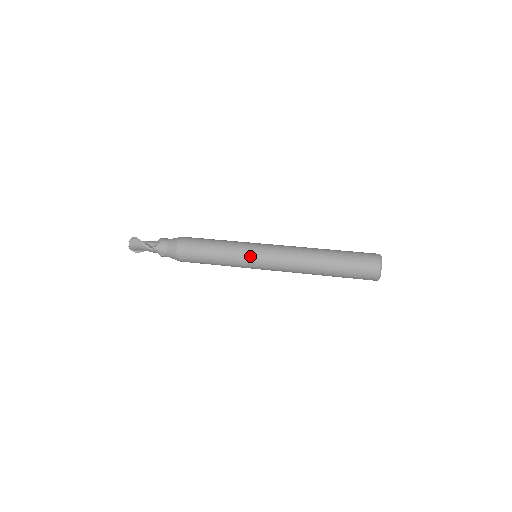
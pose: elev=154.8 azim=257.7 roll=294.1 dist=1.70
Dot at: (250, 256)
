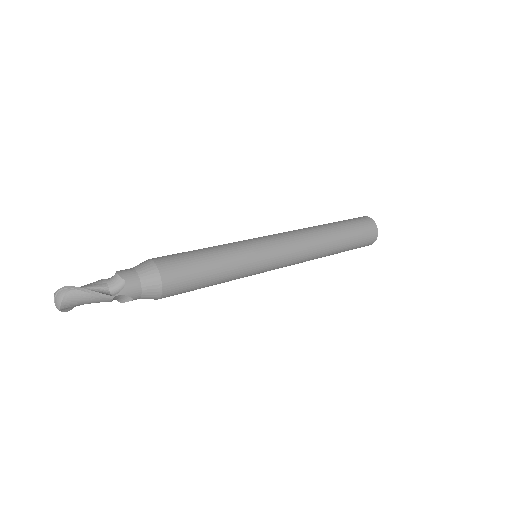
Dot at: (263, 260)
